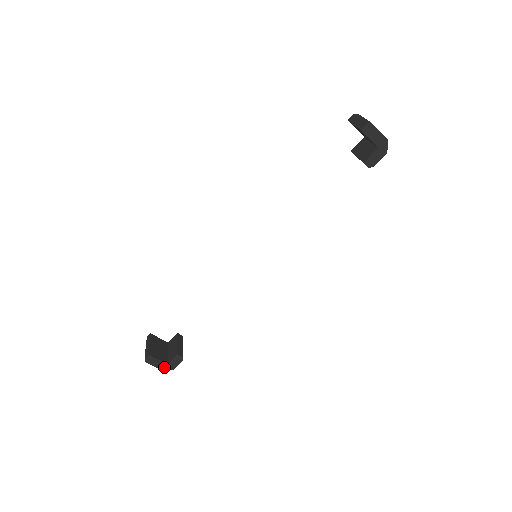
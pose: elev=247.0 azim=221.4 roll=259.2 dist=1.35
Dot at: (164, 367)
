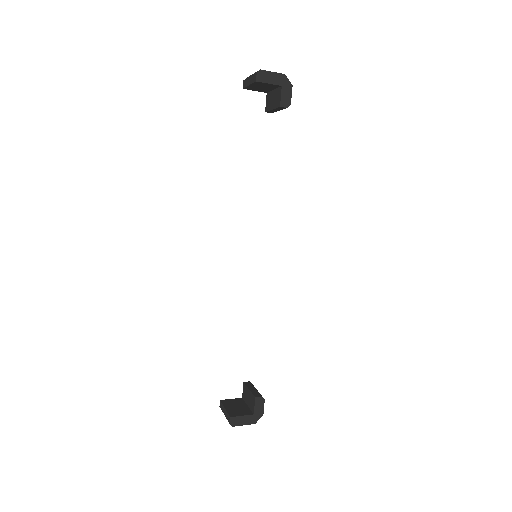
Dot at: (253, 419)
